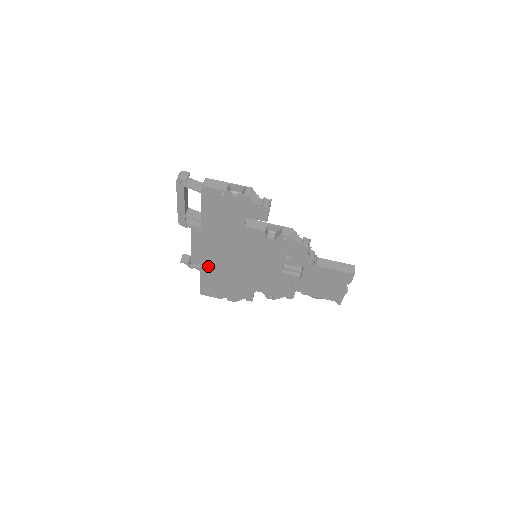
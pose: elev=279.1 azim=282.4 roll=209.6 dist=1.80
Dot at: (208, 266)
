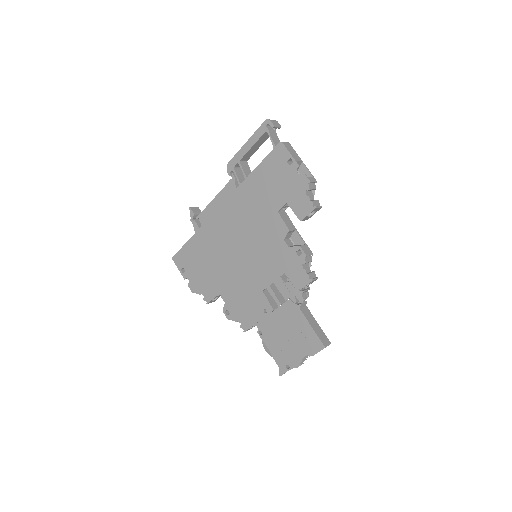
Dot at: (208, 231)
